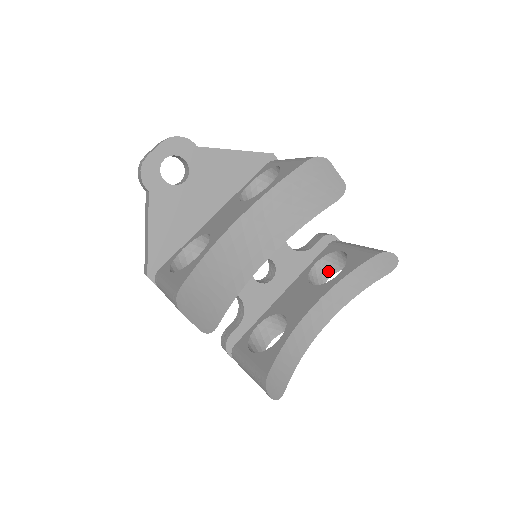
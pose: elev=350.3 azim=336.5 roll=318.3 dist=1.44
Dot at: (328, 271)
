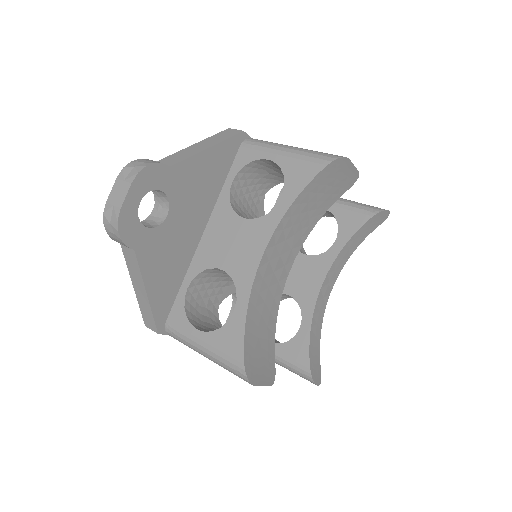
Dot at: occluded
